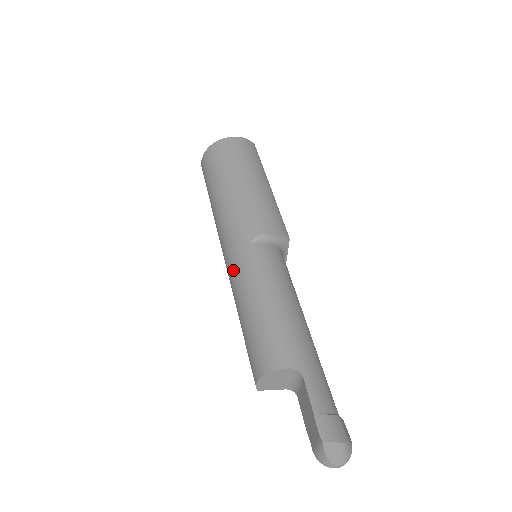
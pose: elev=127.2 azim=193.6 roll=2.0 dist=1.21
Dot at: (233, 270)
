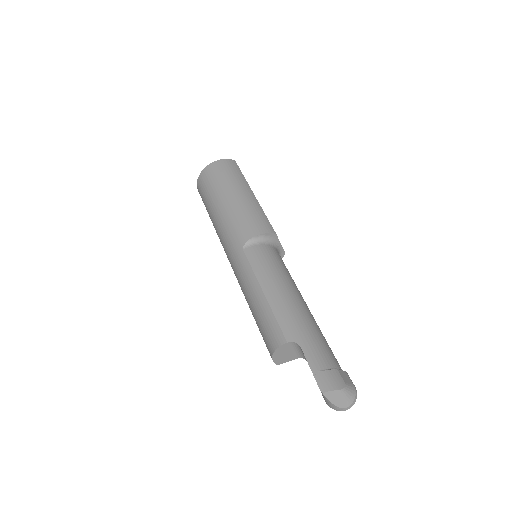
Dot at: (237, 275)
